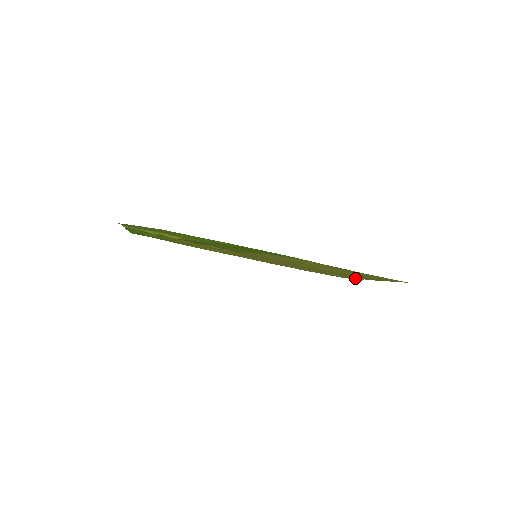
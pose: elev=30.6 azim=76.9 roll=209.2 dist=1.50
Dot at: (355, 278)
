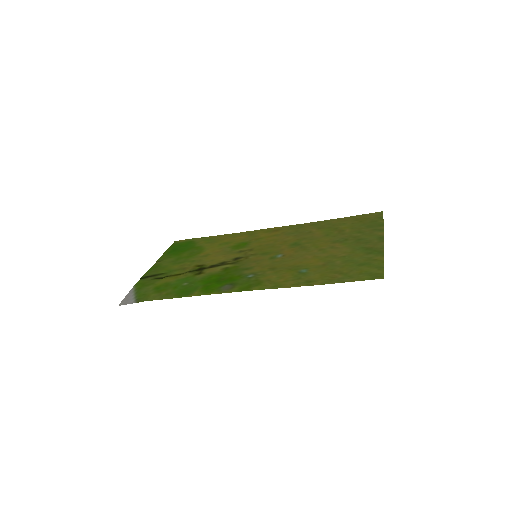
Dot at: (376, 228)
